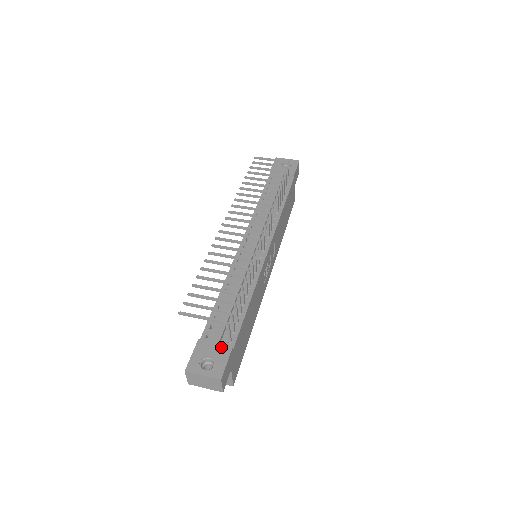
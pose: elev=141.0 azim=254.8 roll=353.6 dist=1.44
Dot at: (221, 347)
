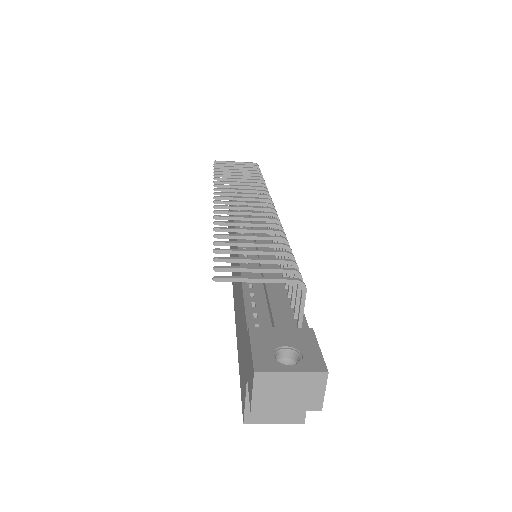
Dot at: (295, 332)
